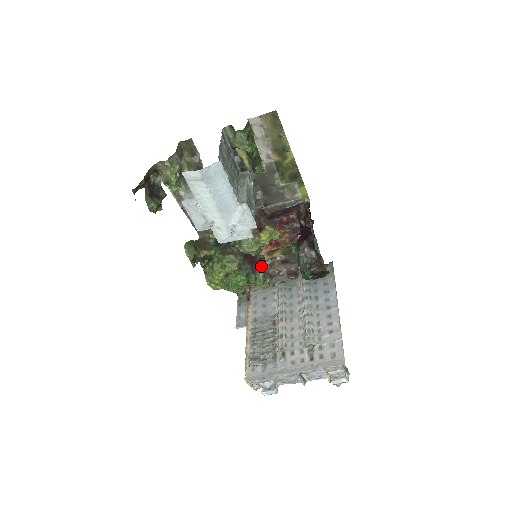
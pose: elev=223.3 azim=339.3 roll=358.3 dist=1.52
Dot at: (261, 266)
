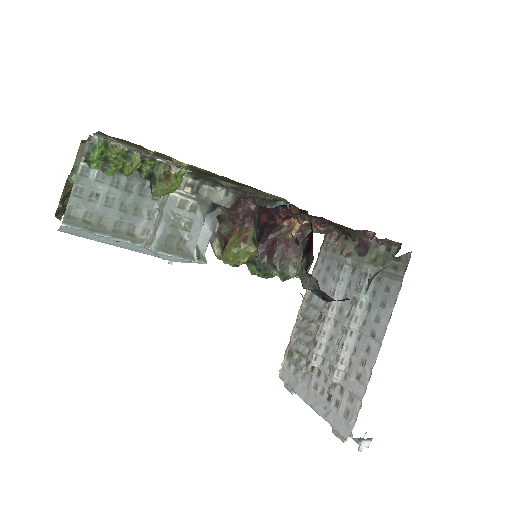
Dot at: (278, 259)
